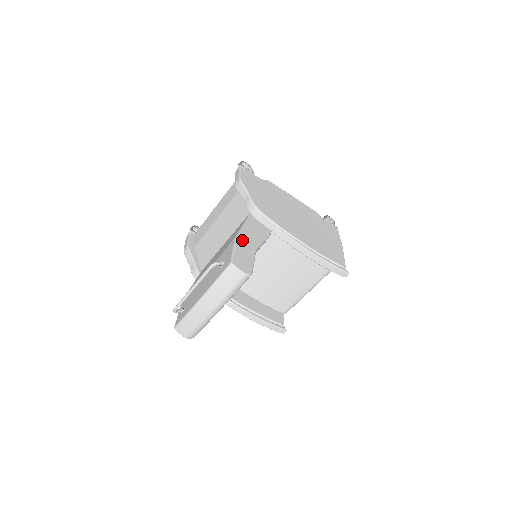
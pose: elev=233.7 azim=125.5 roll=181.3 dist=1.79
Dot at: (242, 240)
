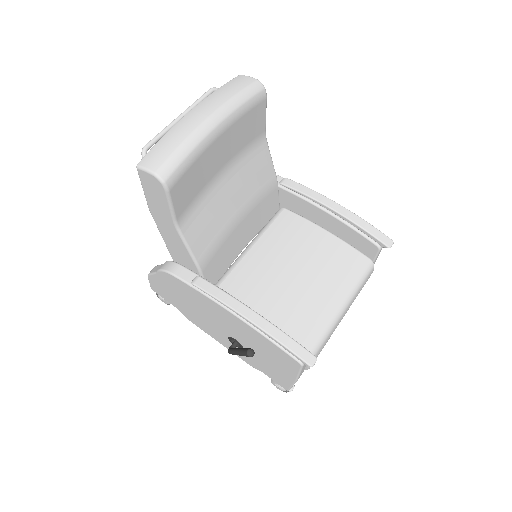
Dot at: occluded
